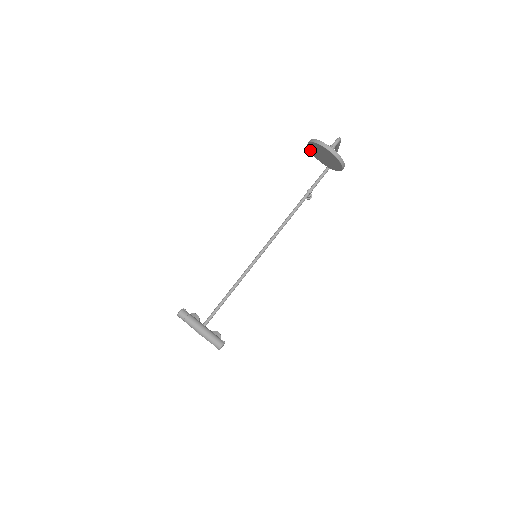
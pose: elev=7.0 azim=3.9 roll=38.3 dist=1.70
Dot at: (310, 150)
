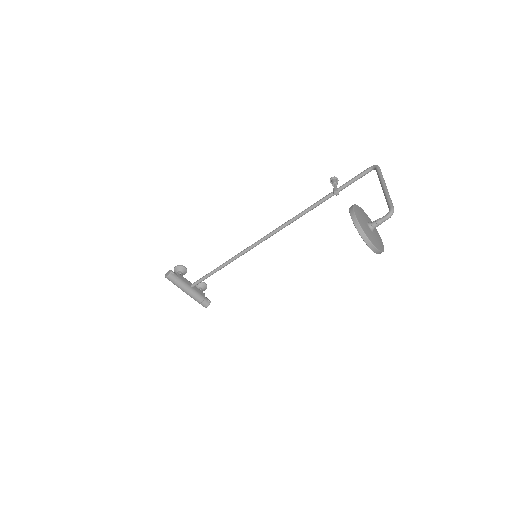
Dot at: occluded
